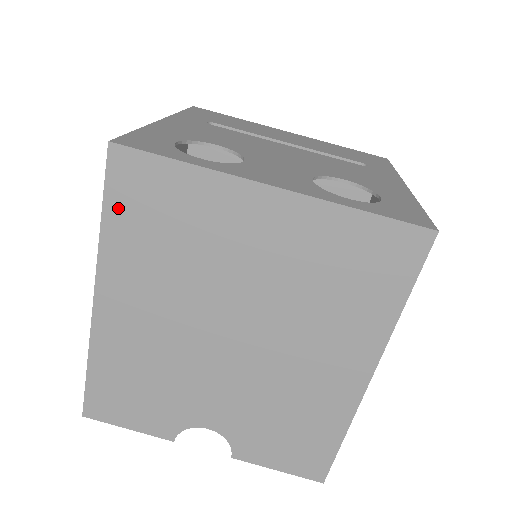
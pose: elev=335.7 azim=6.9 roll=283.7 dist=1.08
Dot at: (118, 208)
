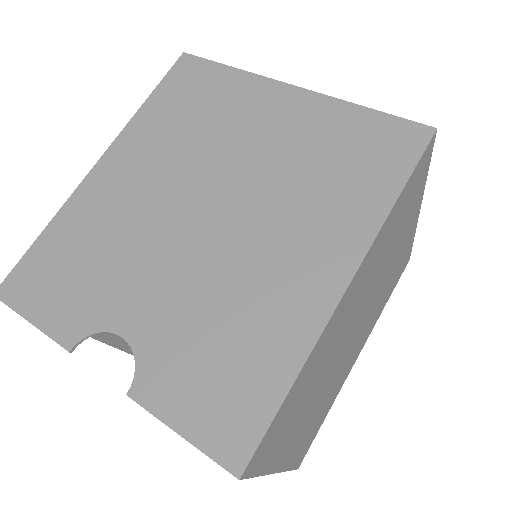
Dot at: (164, 93)
